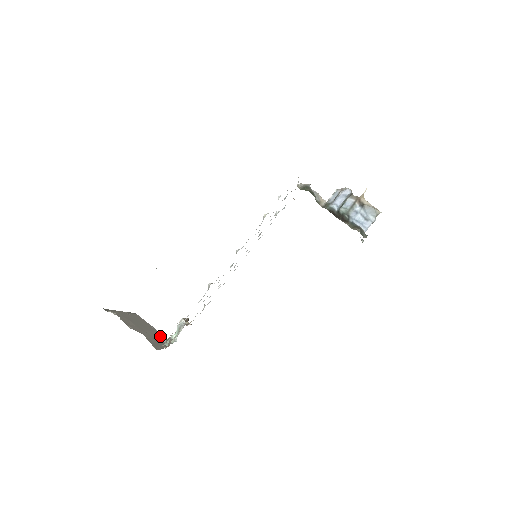
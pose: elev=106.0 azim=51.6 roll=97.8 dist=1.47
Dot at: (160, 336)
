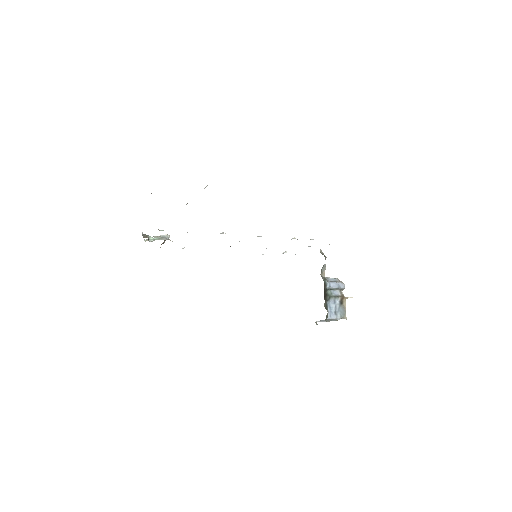
Dot at: occluded
